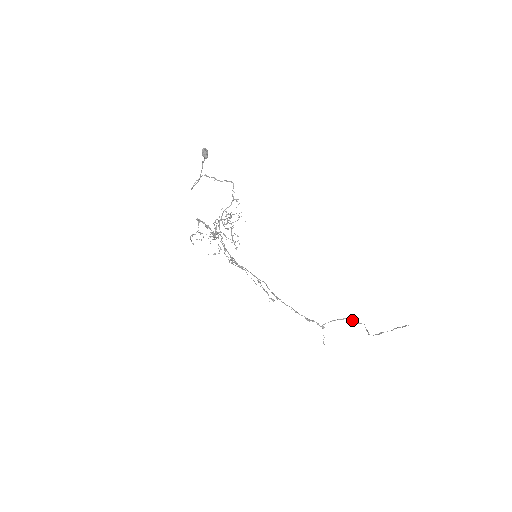
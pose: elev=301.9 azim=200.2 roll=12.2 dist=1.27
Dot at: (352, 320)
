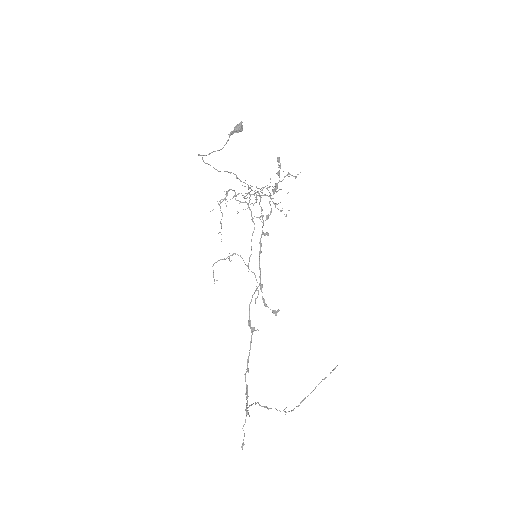
Dot at: (261, 406)
